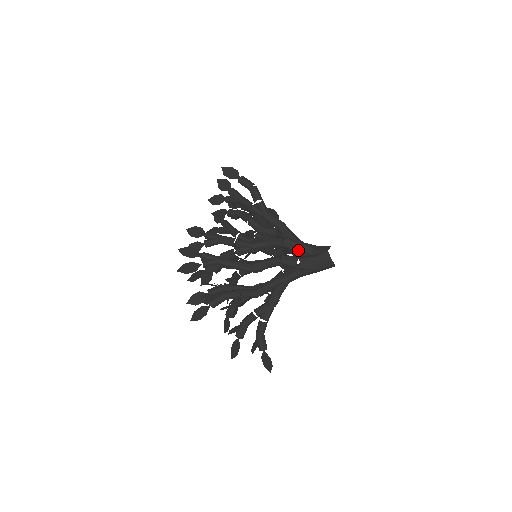
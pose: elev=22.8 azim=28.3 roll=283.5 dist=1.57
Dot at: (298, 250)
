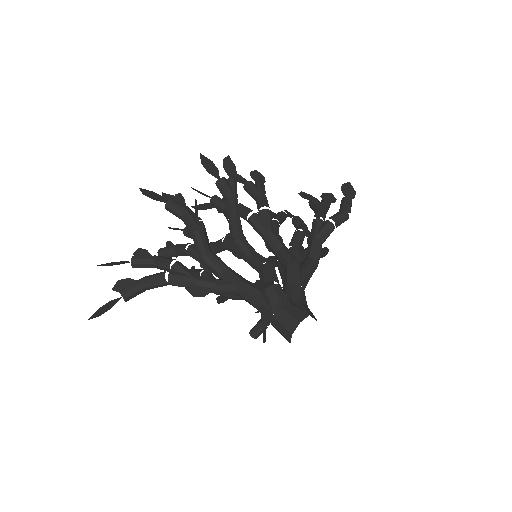
Dot at: (290, 284)
